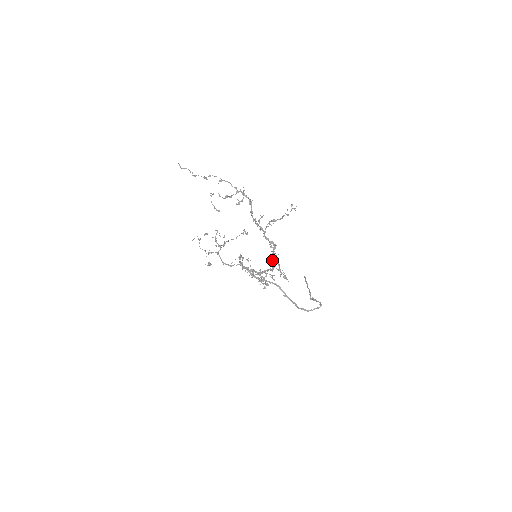
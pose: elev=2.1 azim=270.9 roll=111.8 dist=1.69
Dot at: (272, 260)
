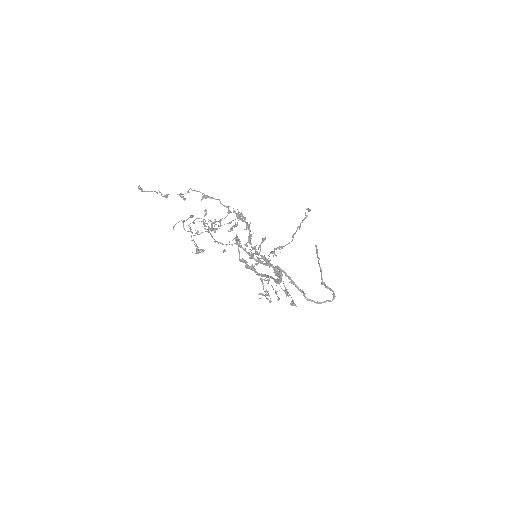
Dot at: (276, 280)
